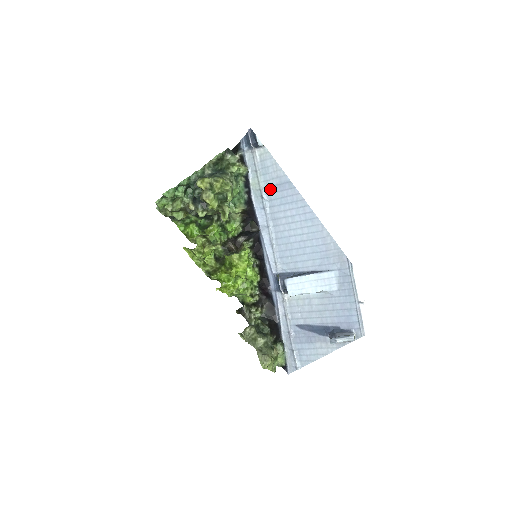
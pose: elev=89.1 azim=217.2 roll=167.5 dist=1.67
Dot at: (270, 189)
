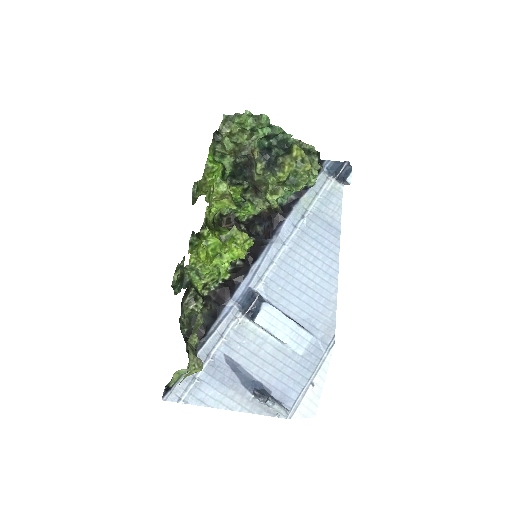
Dot at: (317, 219)
